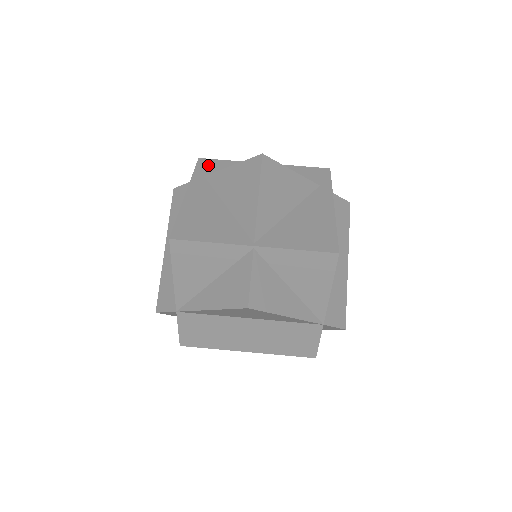
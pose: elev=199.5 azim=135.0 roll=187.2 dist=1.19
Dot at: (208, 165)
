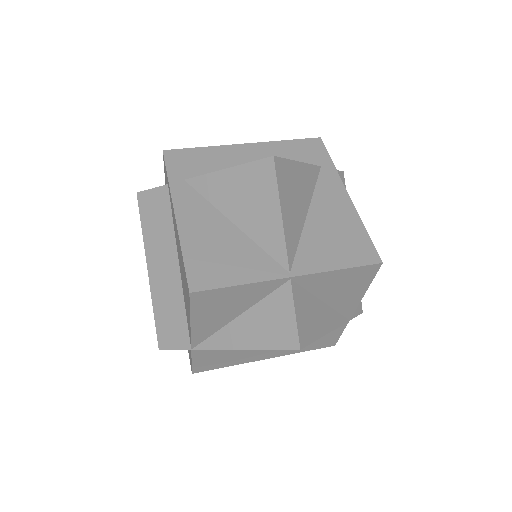
Dot at: (180, 160)
